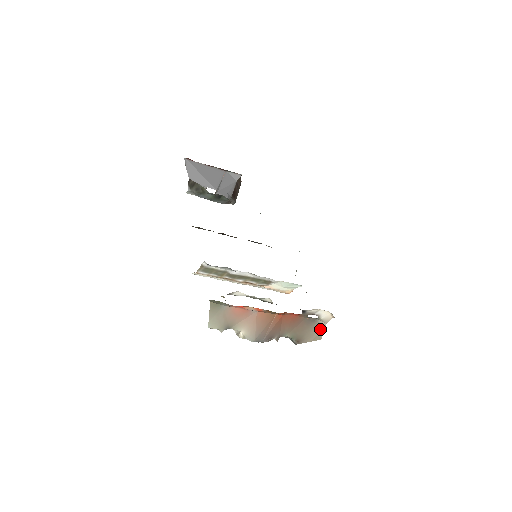
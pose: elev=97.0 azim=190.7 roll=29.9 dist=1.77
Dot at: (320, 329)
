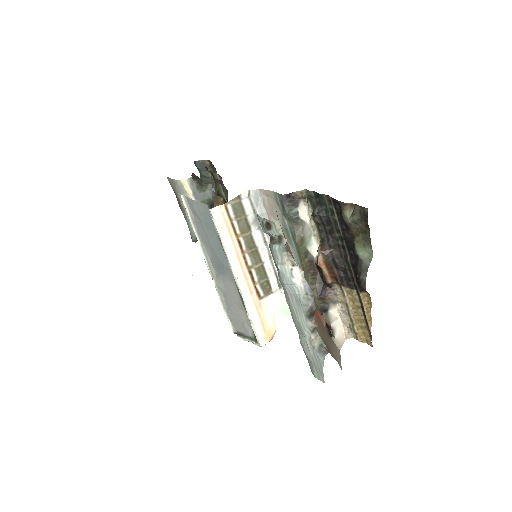
Dot at: (338, 352)
